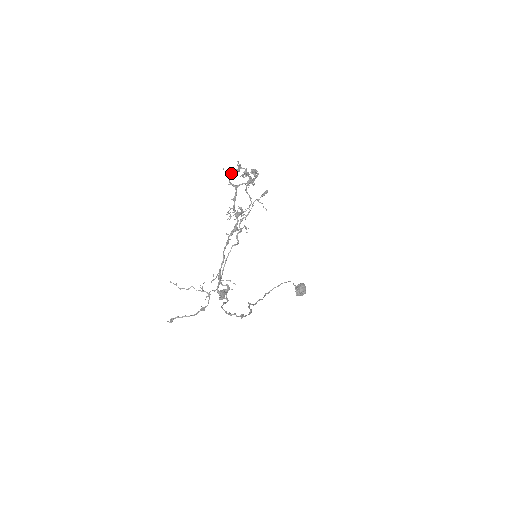
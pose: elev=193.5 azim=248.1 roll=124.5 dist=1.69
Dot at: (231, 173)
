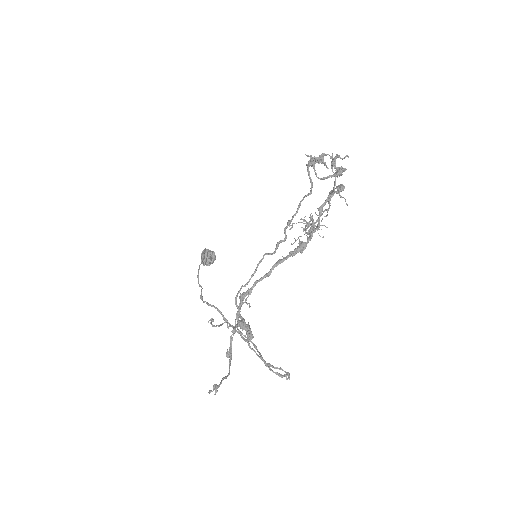
Dot at: occluded
